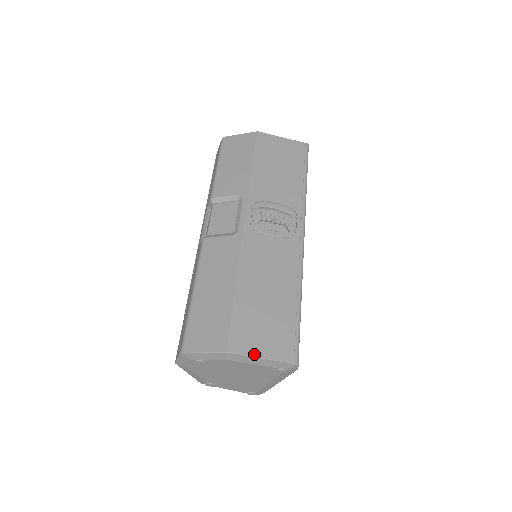
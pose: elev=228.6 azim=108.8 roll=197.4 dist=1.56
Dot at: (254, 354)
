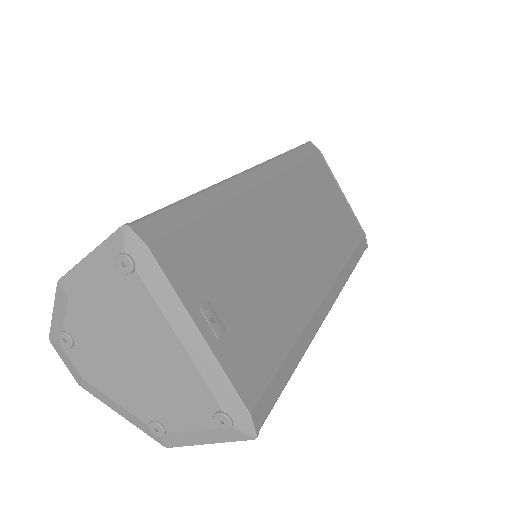
Dot at: (83, 260)
